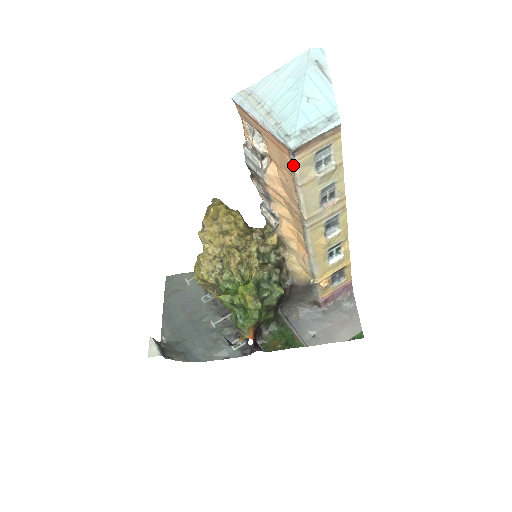
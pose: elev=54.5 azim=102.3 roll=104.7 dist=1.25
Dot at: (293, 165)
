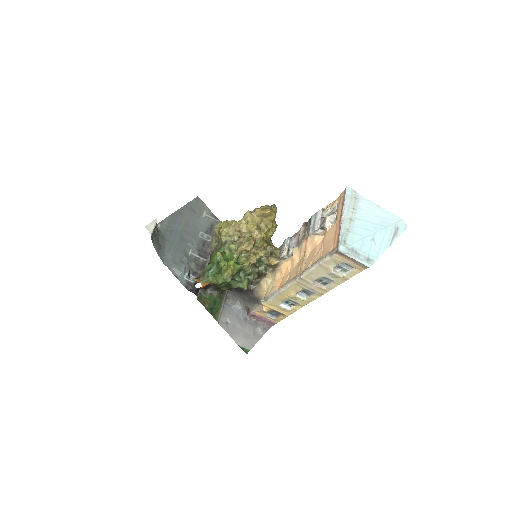
Dot at: (330, 254)
